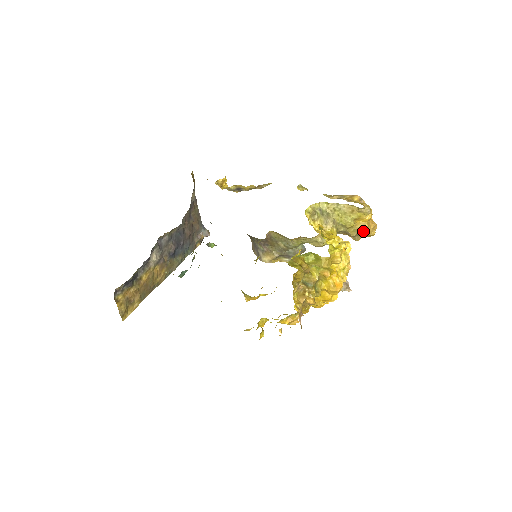
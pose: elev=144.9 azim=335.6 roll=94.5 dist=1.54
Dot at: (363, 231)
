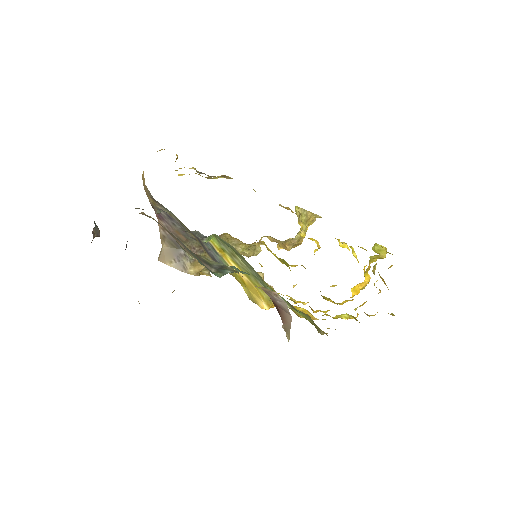
Dot at: (302, 240)
